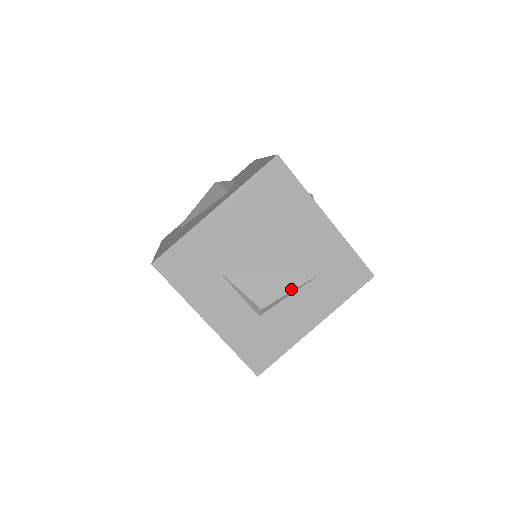
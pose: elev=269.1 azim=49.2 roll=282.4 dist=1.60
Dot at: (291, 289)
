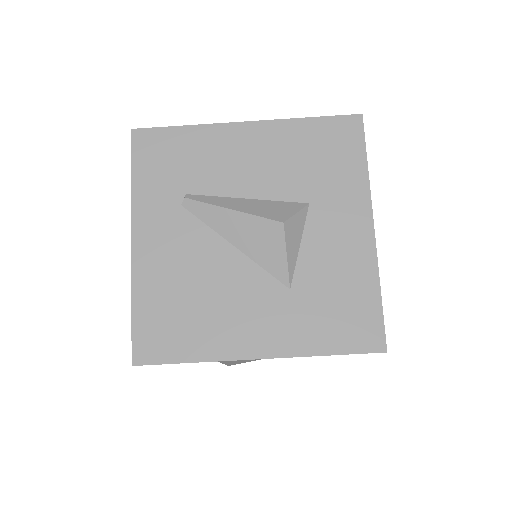
Dot at: occluded
